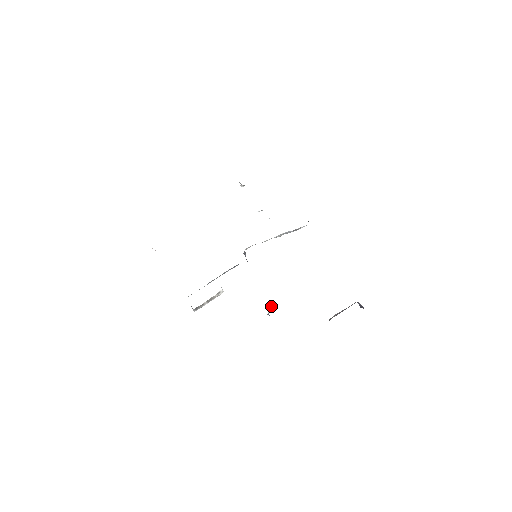
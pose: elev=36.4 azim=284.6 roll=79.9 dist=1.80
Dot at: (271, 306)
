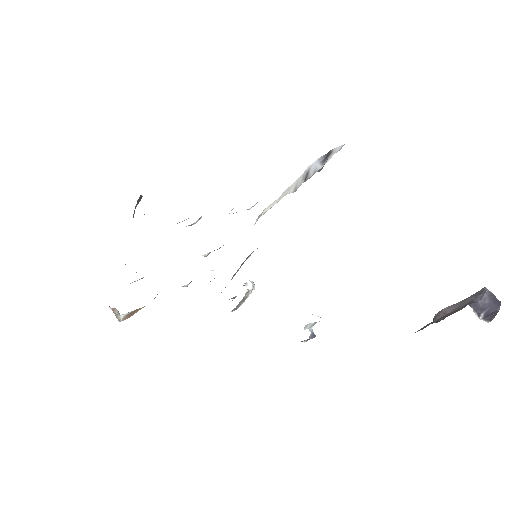
Dot at: (311, 324)
